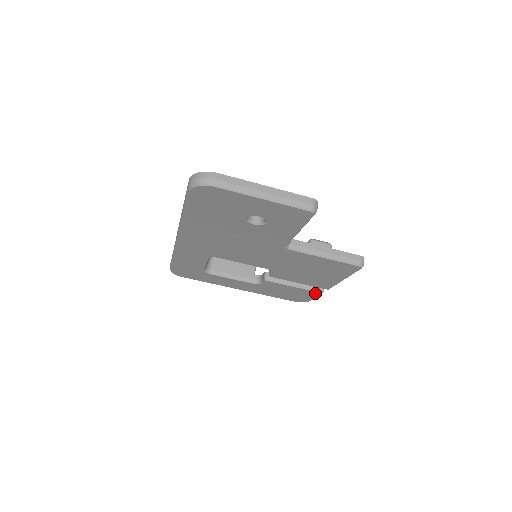
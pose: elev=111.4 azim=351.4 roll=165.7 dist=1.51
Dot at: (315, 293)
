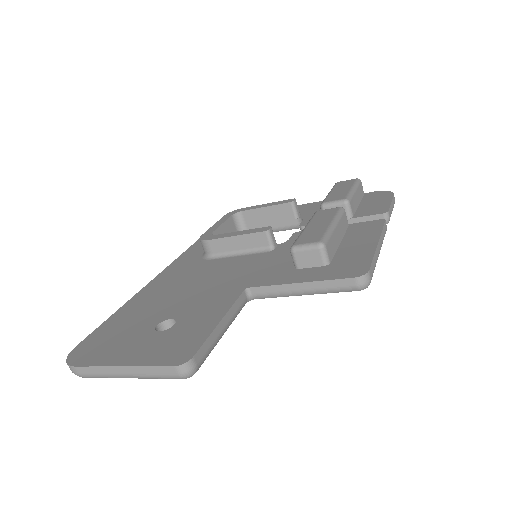
Dot at: occluded
